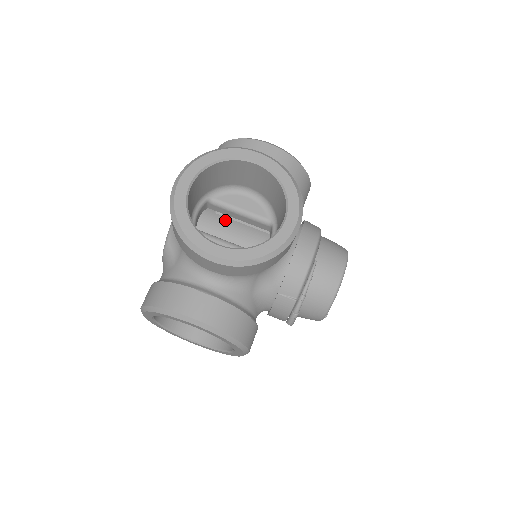
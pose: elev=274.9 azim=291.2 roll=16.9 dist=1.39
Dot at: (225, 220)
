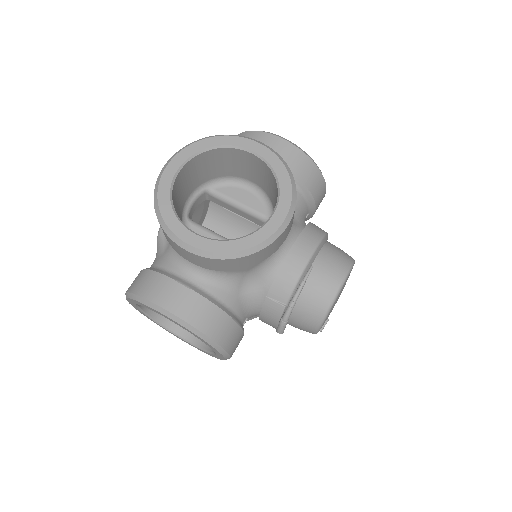
Dot at: (233, 216)
